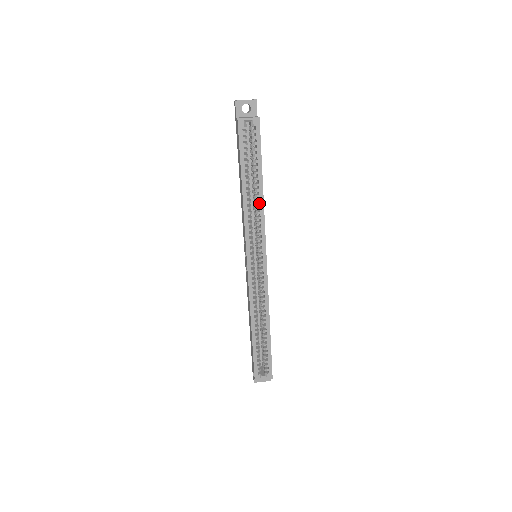
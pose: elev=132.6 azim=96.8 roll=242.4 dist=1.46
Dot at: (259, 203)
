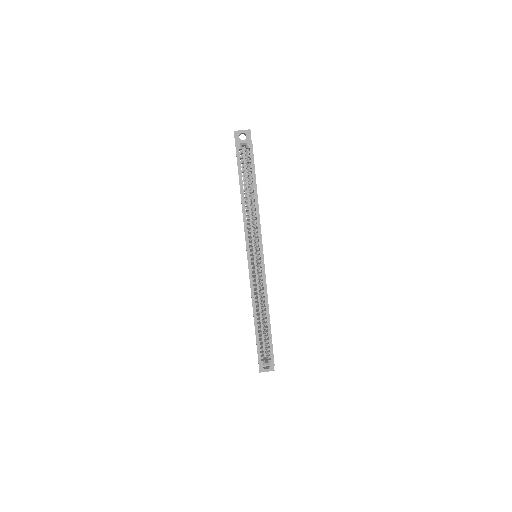
Dot at: (255, 209)
